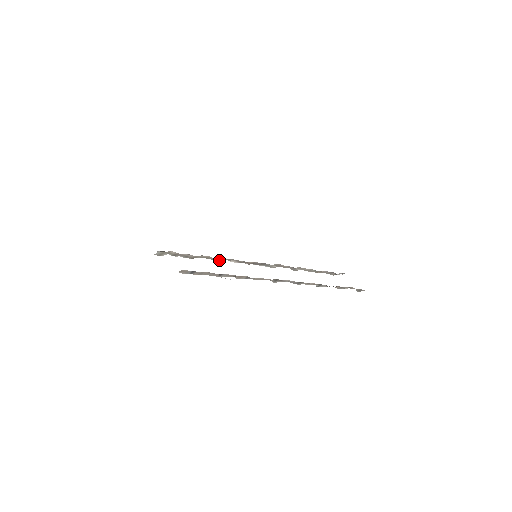
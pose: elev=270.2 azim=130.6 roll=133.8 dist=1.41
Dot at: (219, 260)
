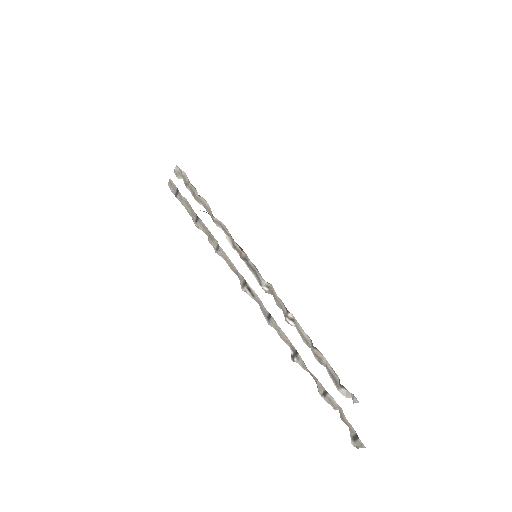
Dot at: (218, 225)
